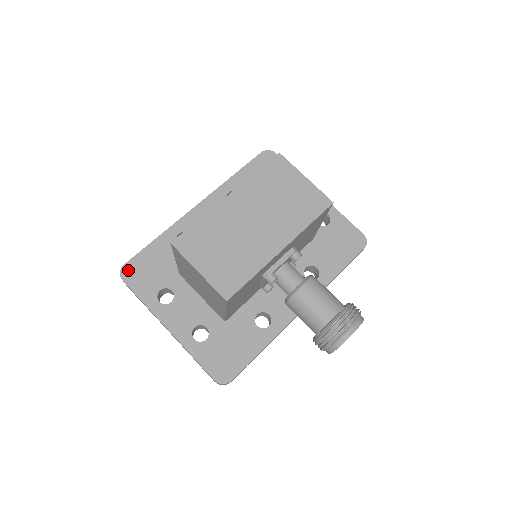
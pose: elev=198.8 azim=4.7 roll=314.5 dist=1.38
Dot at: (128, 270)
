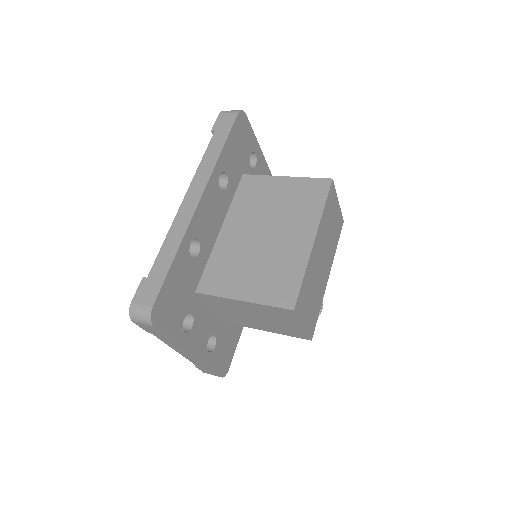
Dot at: (157, 312)
